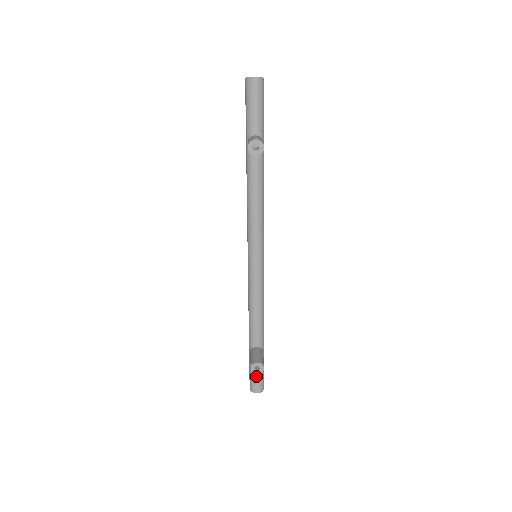
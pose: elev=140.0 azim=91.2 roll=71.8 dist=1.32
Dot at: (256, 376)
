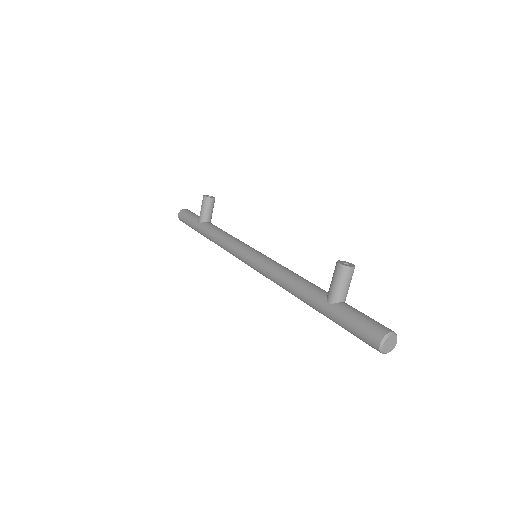
Dot at: (365, 316)
